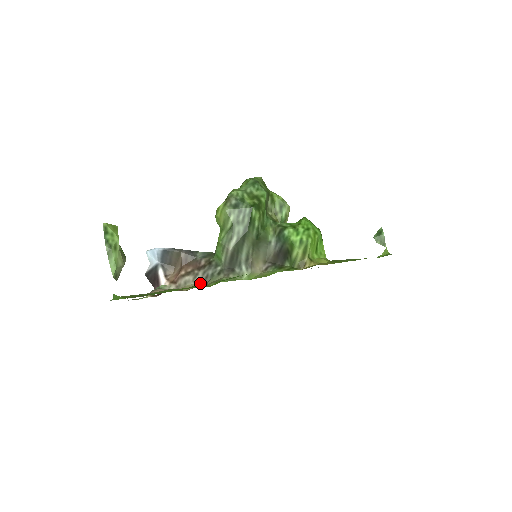
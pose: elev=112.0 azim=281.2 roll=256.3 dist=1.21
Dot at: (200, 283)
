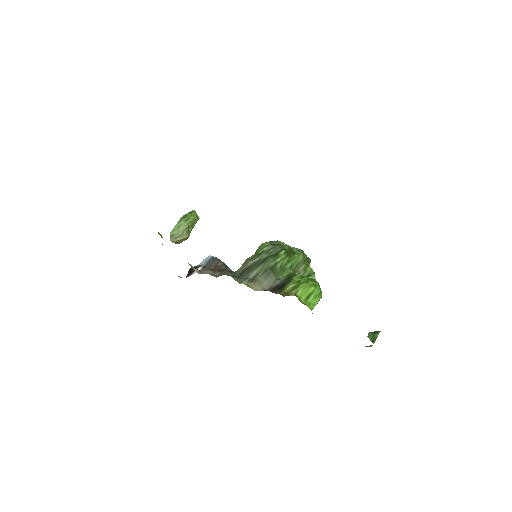
Dot at: occluded
